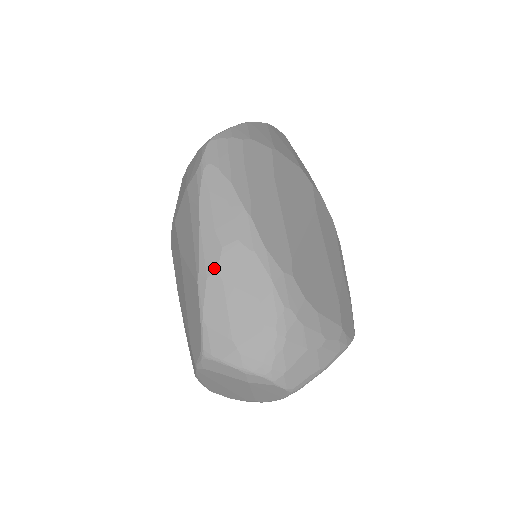
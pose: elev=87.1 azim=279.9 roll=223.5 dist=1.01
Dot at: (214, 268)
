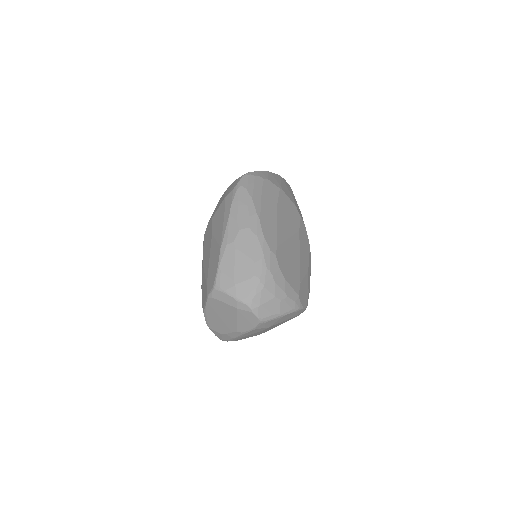
Dot at: (232, 240)
